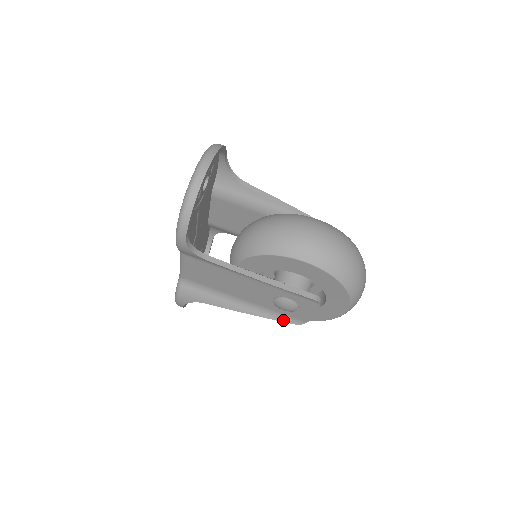
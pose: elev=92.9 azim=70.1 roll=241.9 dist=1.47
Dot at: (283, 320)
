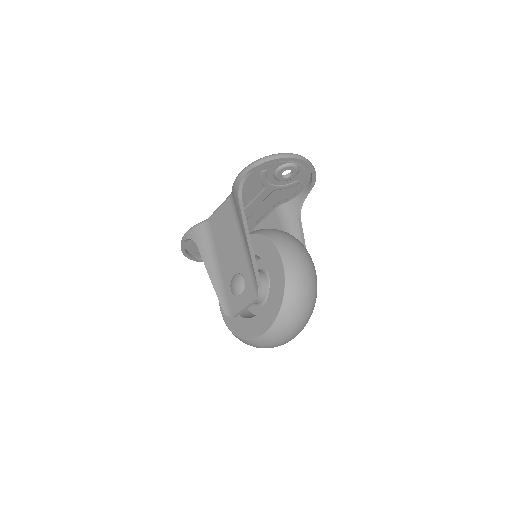
Dot at: (221, 302)
